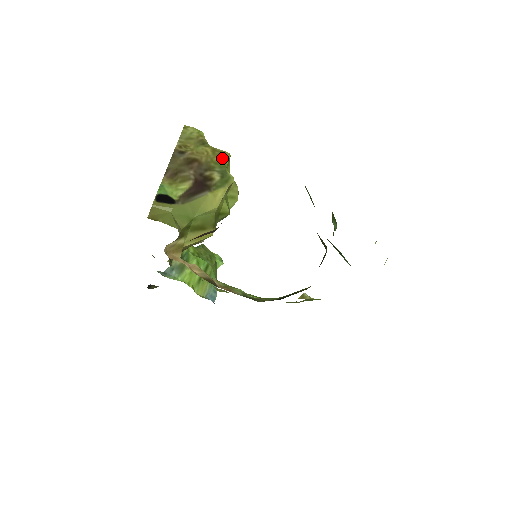
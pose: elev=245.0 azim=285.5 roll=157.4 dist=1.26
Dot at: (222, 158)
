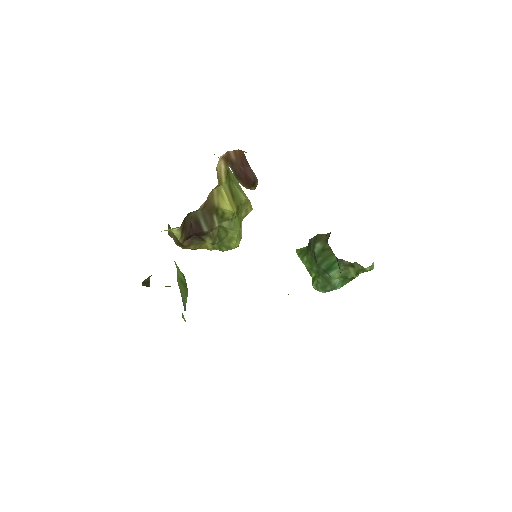
Dot at: occluded
